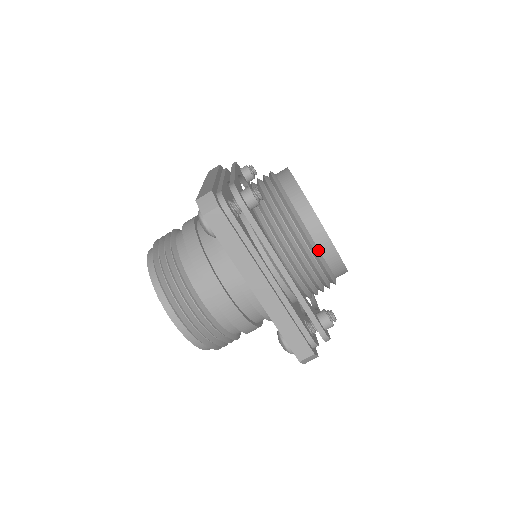
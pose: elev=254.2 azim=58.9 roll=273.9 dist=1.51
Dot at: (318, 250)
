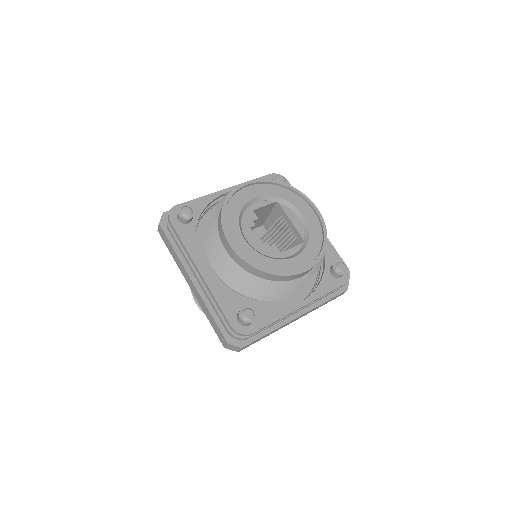
Dot at: (305, 275)
